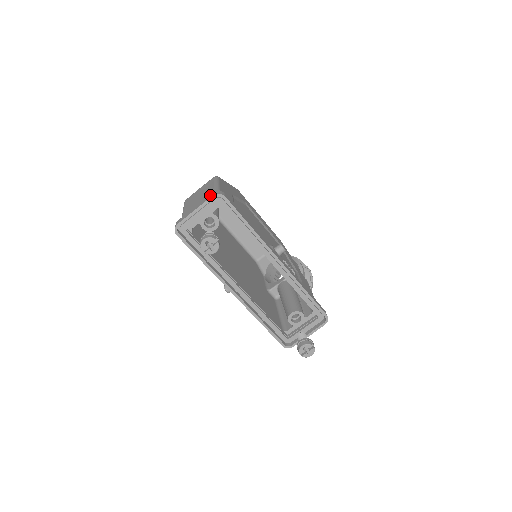
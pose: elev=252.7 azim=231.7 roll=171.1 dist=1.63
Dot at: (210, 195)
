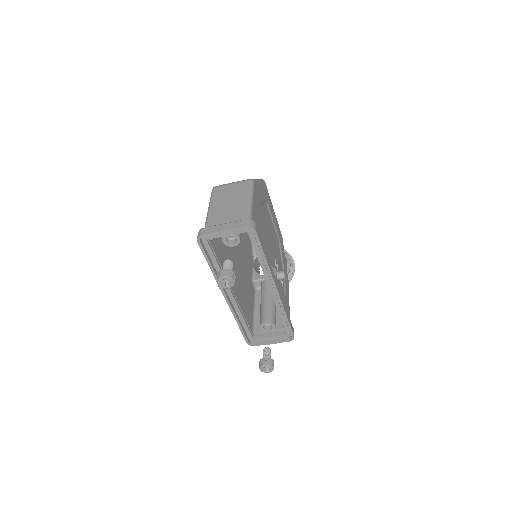
Dot at: (243, 222)
